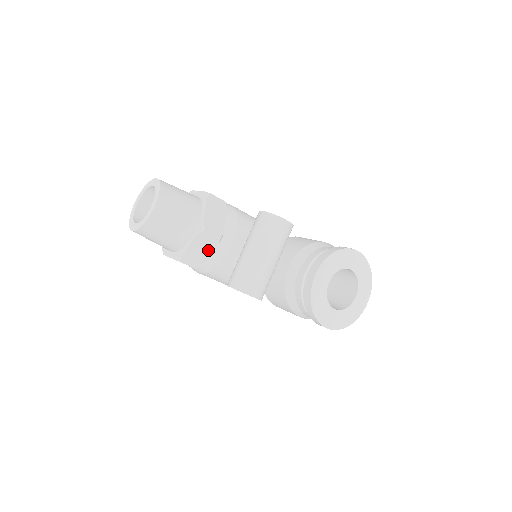
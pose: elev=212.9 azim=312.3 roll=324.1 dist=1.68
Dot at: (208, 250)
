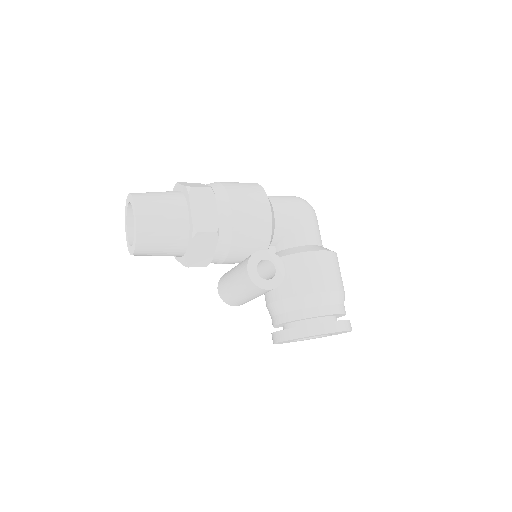
Dot at: occluded
